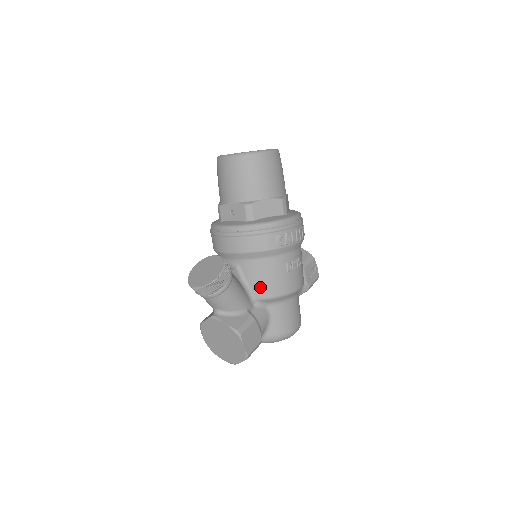
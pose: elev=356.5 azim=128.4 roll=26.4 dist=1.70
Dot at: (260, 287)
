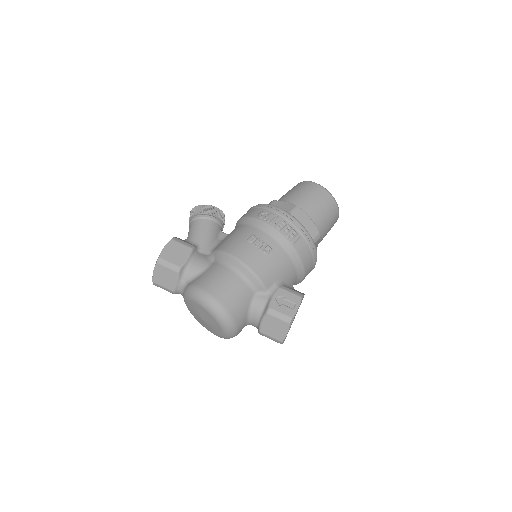
Dot at: (222, 243)
